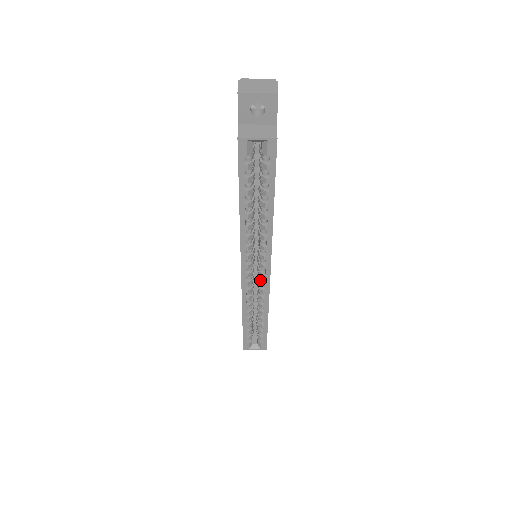
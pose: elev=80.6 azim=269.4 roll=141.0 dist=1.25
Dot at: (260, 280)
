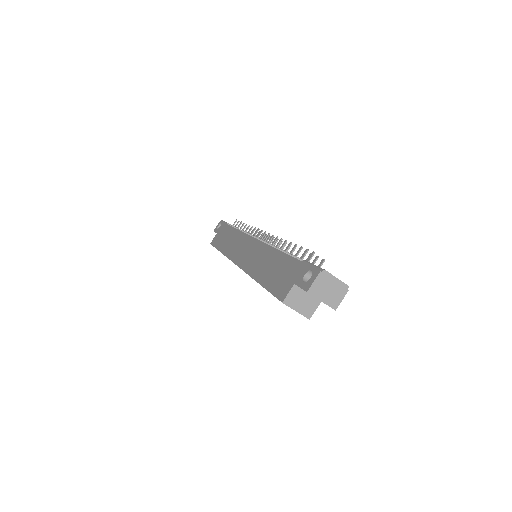
Dot at: occluded
